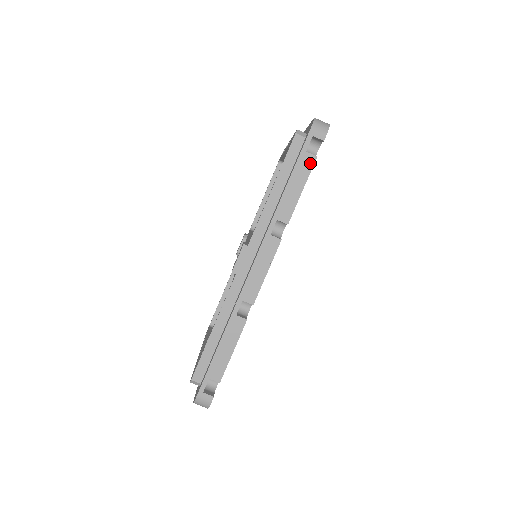
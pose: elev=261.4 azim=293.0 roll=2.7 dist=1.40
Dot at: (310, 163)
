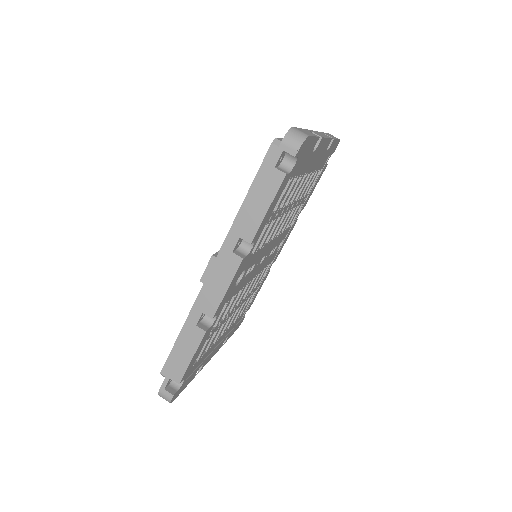
Dot at: (278, 181)
